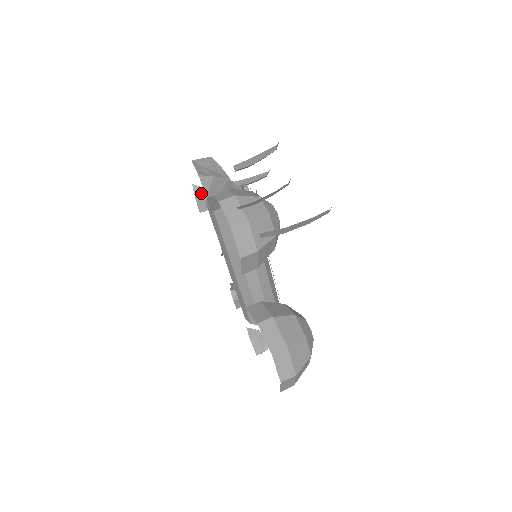
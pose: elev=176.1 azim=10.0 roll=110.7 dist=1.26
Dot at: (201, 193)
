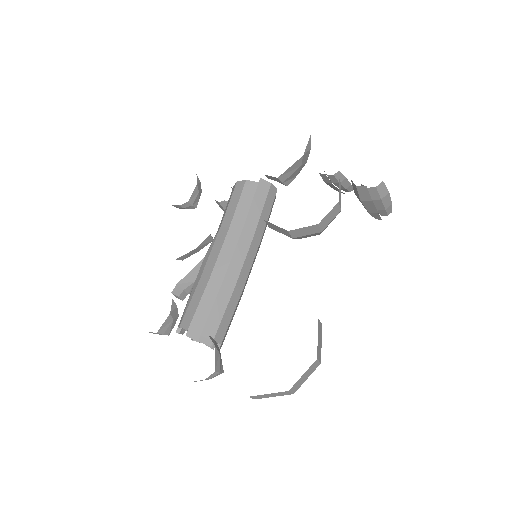
Dot at: (199, 187)
